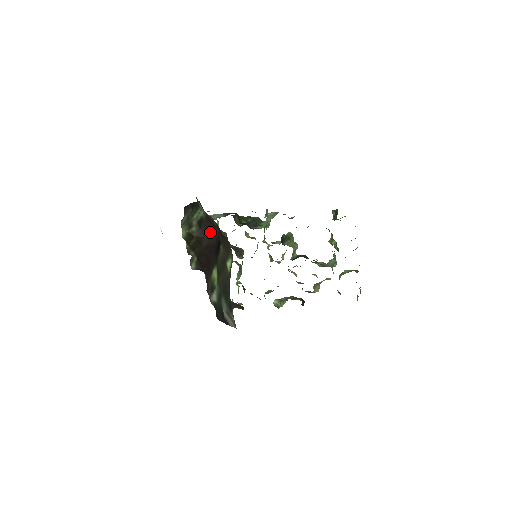
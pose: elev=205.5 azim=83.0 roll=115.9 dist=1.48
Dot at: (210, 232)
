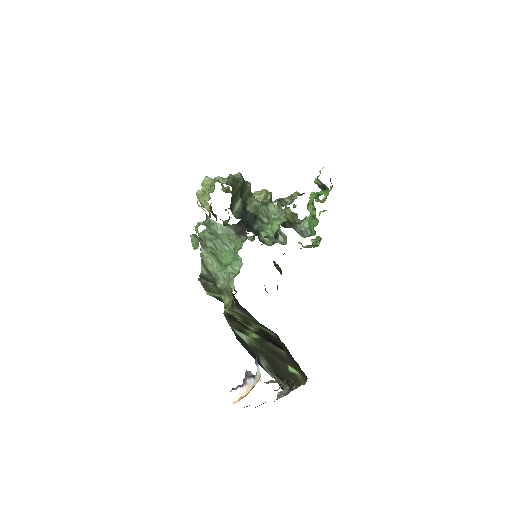
Dot at: (272, 337)
